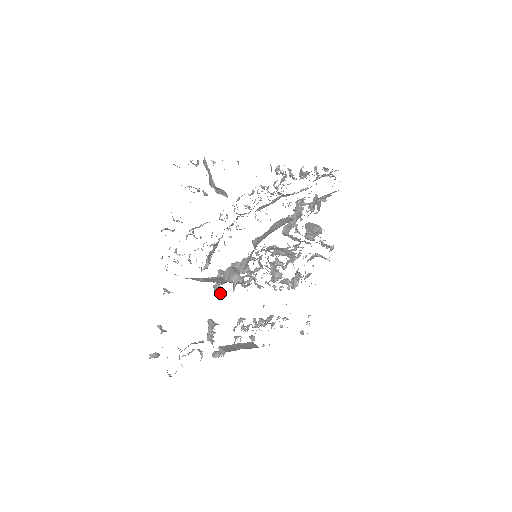
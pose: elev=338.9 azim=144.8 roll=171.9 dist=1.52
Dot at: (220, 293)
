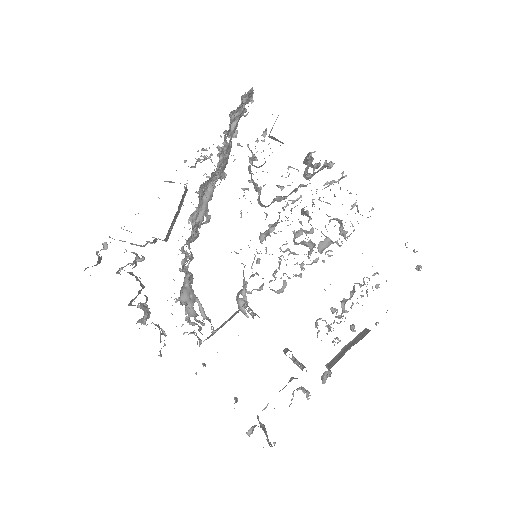
Dot at: occluded
